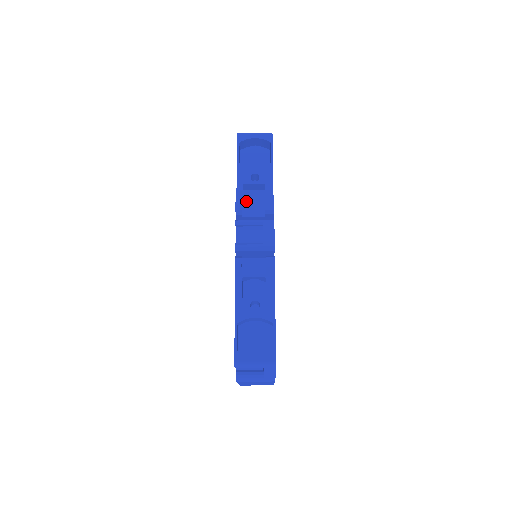
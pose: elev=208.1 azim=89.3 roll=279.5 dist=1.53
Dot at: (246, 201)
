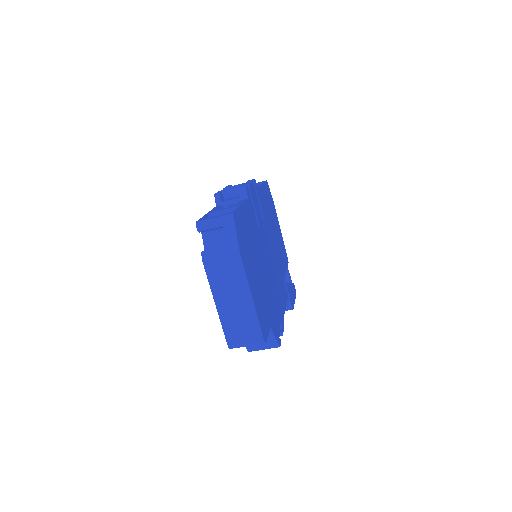
Dot at: occluded
